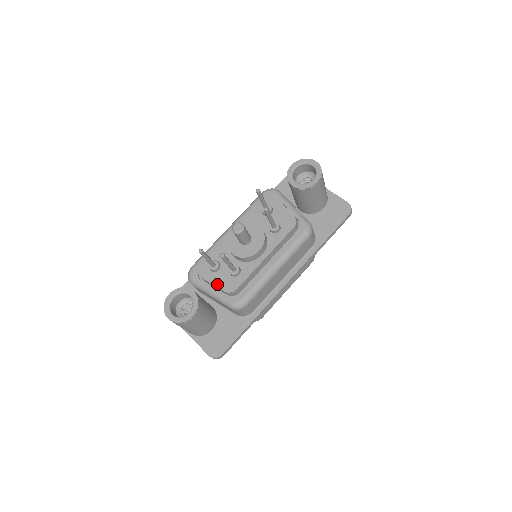
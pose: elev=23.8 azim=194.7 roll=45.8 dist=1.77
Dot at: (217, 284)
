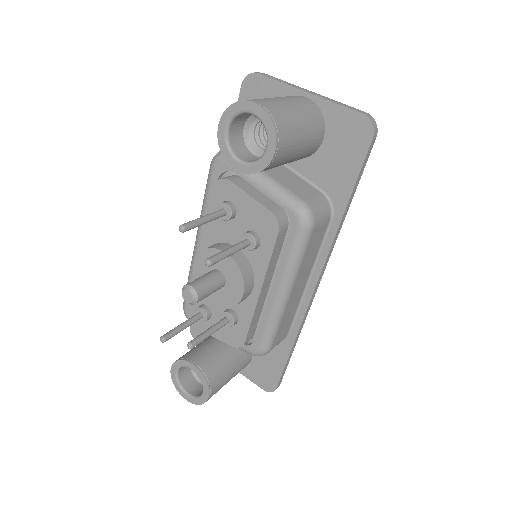
Dot at: (219, 337)
